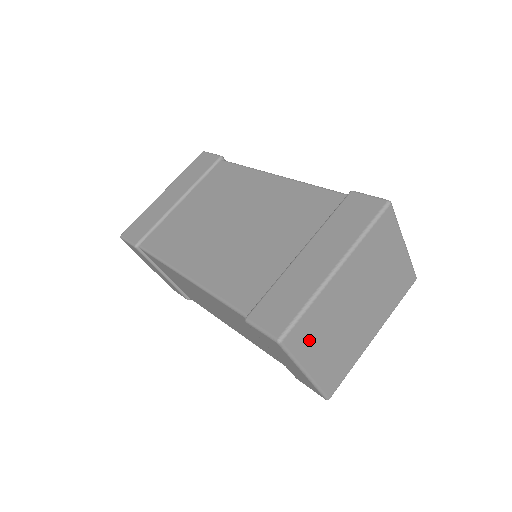
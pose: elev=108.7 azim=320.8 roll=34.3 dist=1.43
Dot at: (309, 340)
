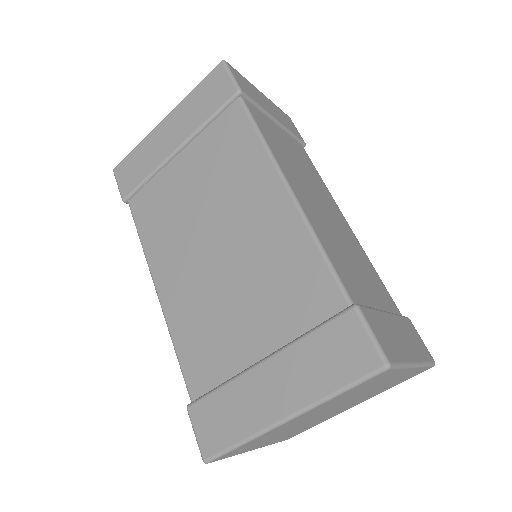
Dot at: (249, 447)
